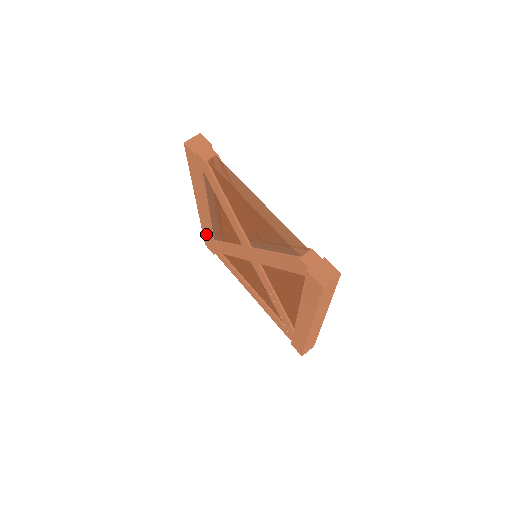
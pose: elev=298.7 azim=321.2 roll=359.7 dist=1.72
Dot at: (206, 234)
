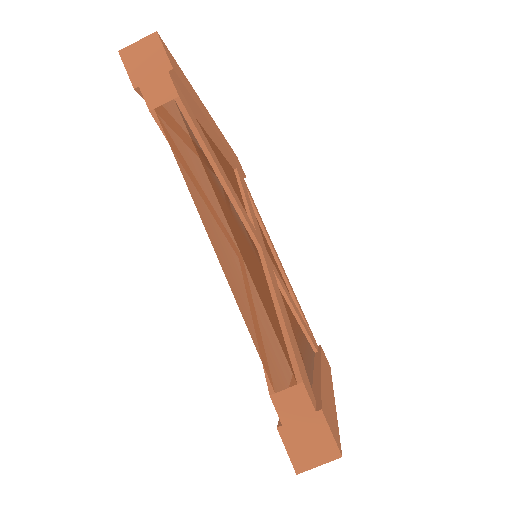
Dot at: occluded
